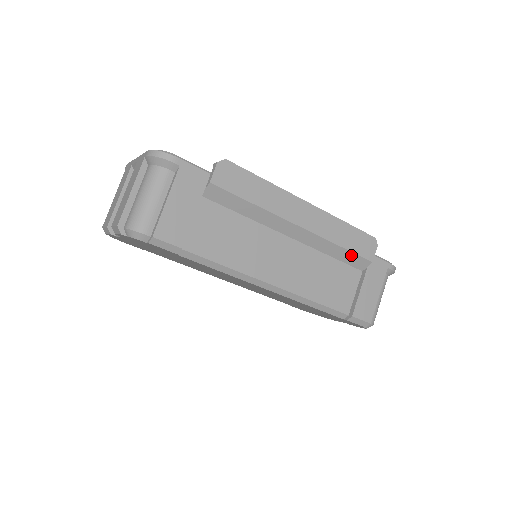
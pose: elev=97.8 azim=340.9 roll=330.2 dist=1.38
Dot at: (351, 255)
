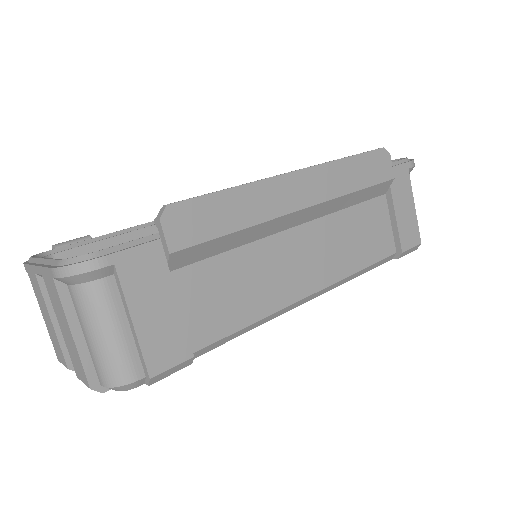
Dot at: (370, 190)
